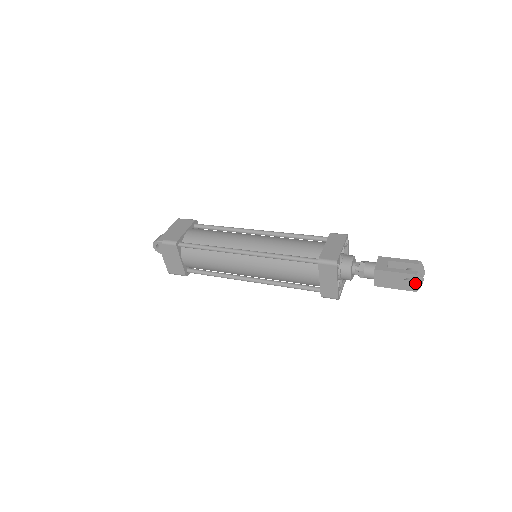
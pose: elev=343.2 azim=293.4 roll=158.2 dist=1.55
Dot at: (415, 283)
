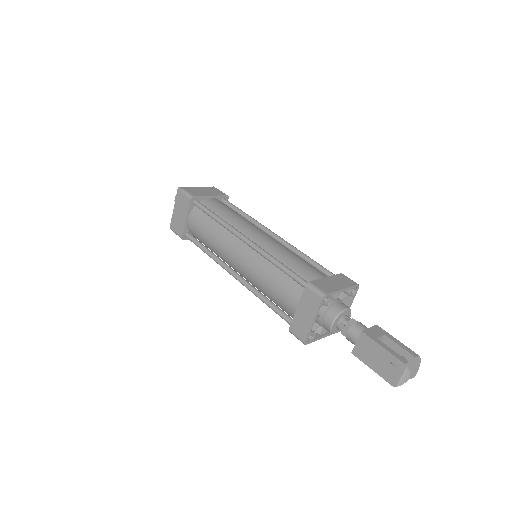
Dot at: (398, 374)
